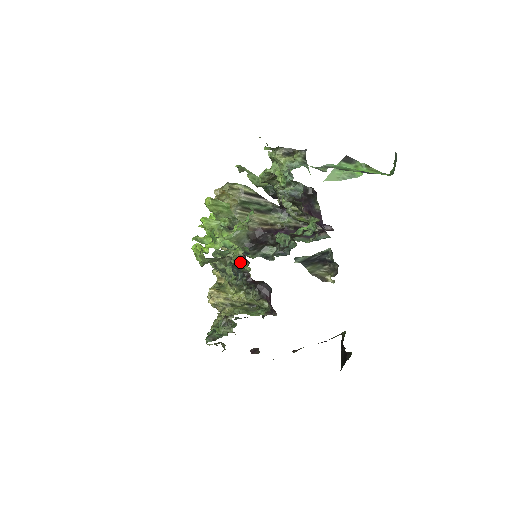
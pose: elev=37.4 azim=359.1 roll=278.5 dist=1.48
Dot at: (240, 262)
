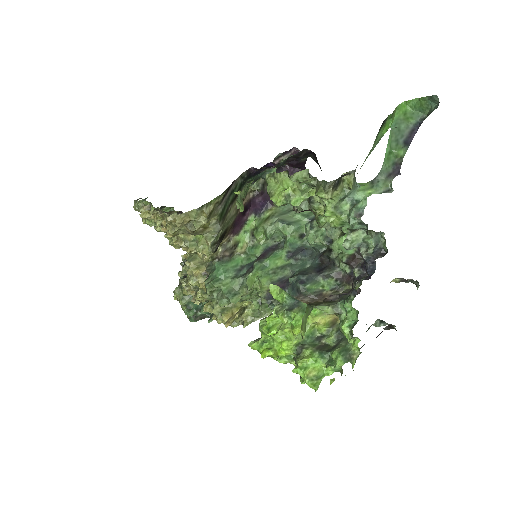
Dot at: occluded
